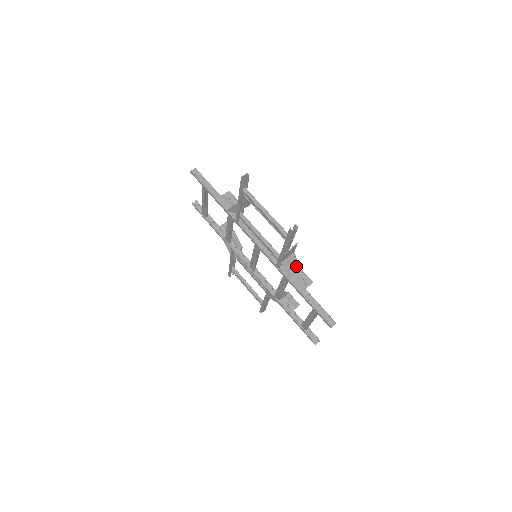
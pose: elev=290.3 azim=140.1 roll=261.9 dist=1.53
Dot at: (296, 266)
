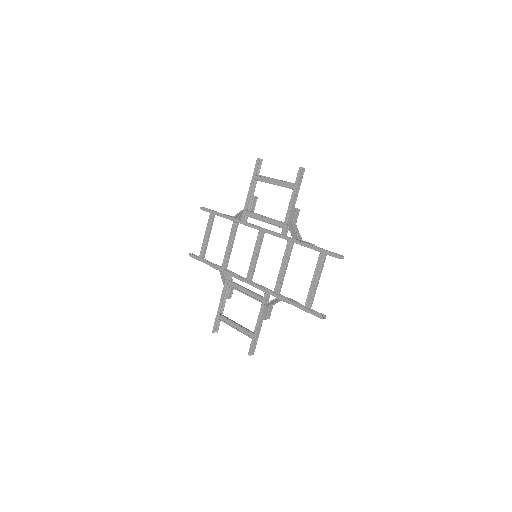
Dot at: (298, 235)
